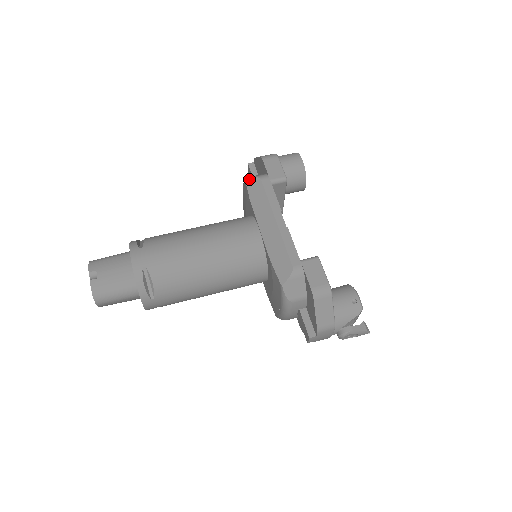
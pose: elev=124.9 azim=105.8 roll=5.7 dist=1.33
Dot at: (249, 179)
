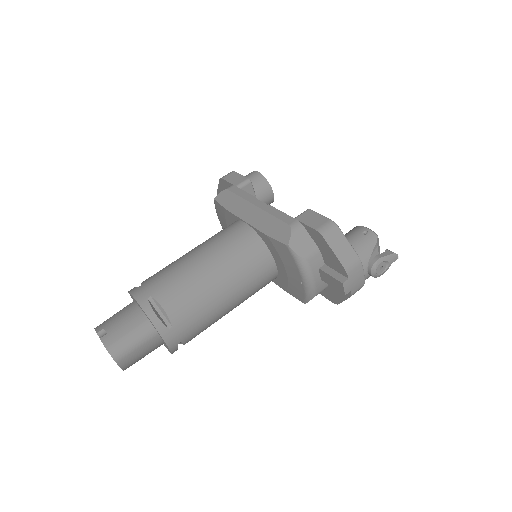
Dot at: (217, 196)
